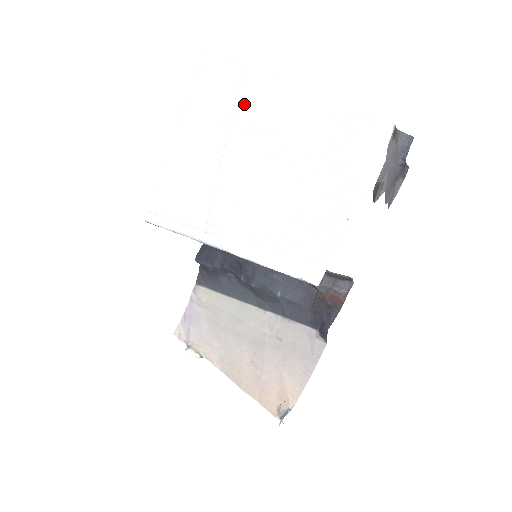
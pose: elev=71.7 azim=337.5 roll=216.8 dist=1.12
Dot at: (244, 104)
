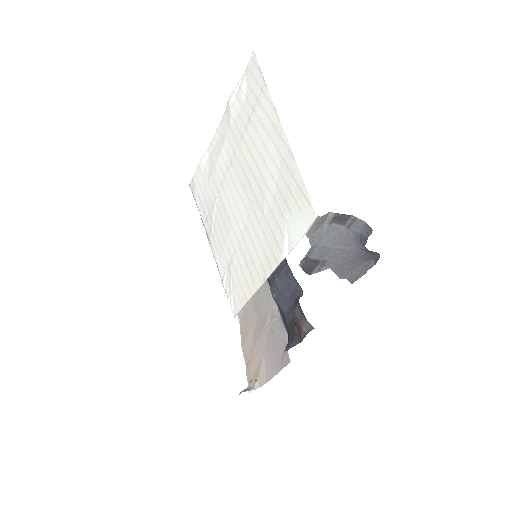
Dot at: (254, 122)
